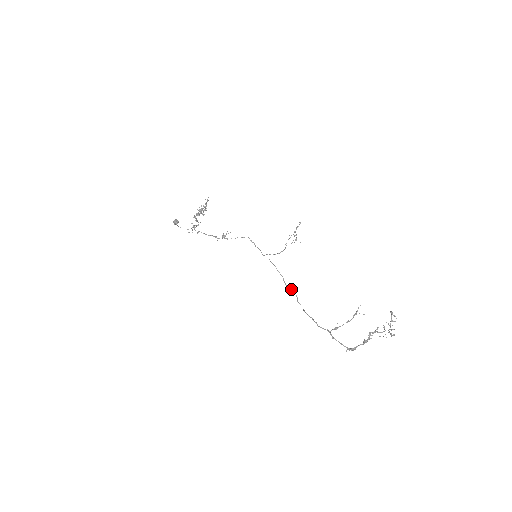
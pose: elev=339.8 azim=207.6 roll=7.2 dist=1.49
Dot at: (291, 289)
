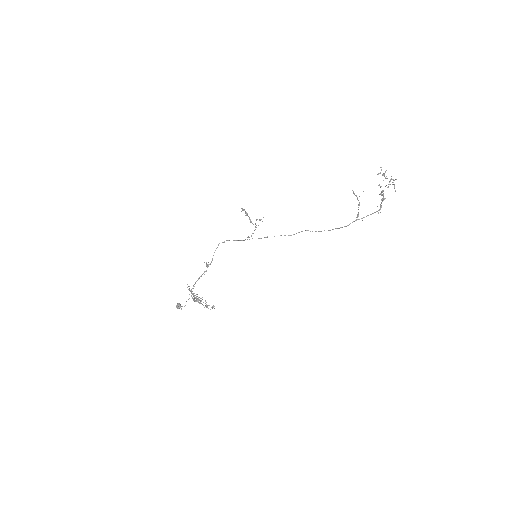
Dot at: occluded
